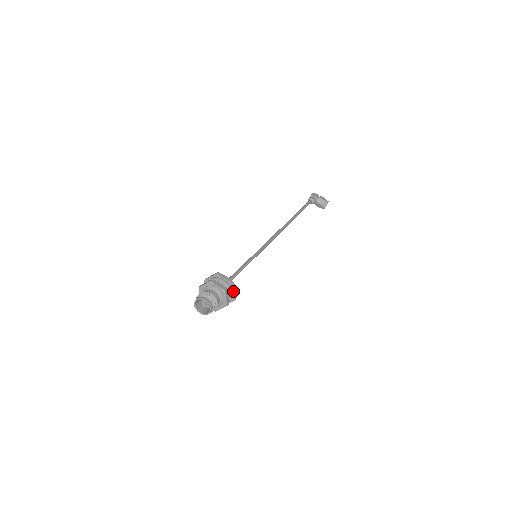
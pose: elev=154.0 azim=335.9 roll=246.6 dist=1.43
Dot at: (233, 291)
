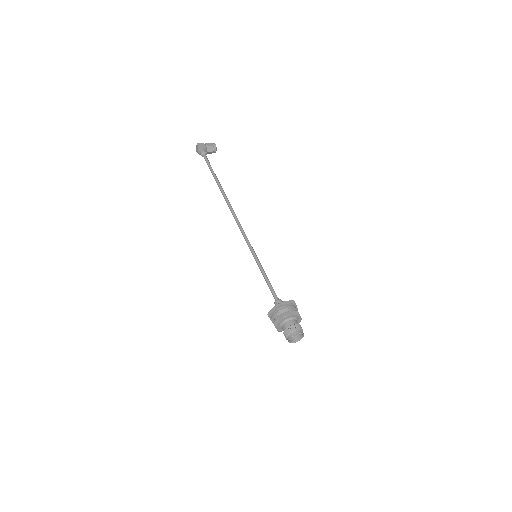
Dot at: (296, 306)
